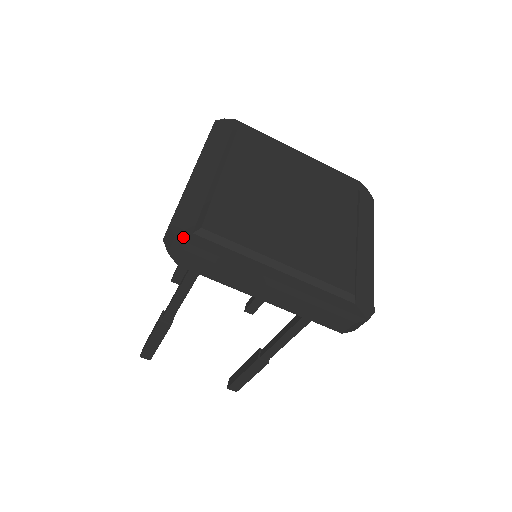
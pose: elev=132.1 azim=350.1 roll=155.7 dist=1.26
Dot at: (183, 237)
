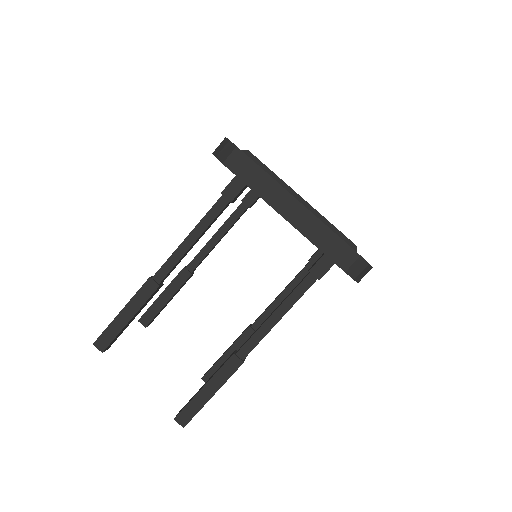
Dot at: occluded
